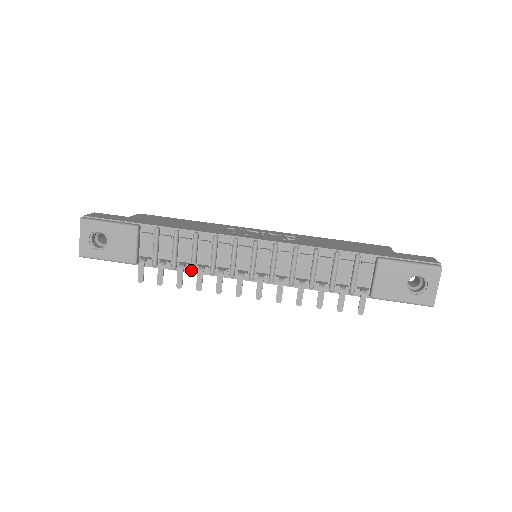
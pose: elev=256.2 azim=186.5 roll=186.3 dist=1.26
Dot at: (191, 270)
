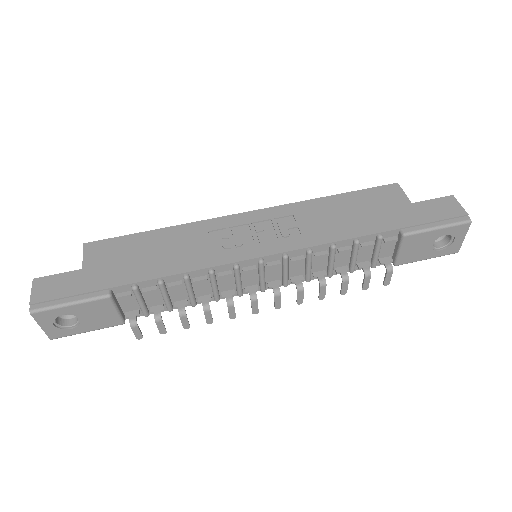
Dot at: (192, 306)
